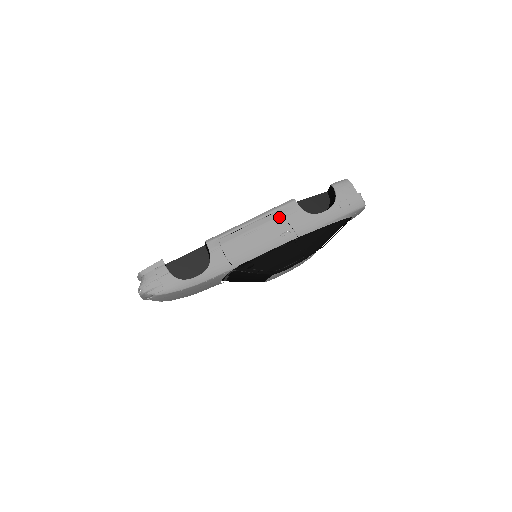
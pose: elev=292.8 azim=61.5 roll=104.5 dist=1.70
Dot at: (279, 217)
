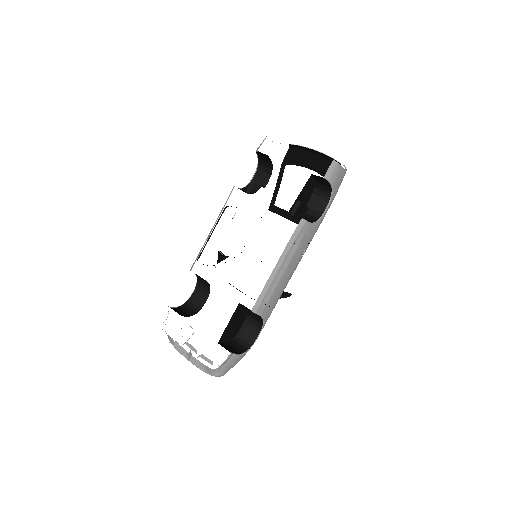
Dot at: (299, 246)
